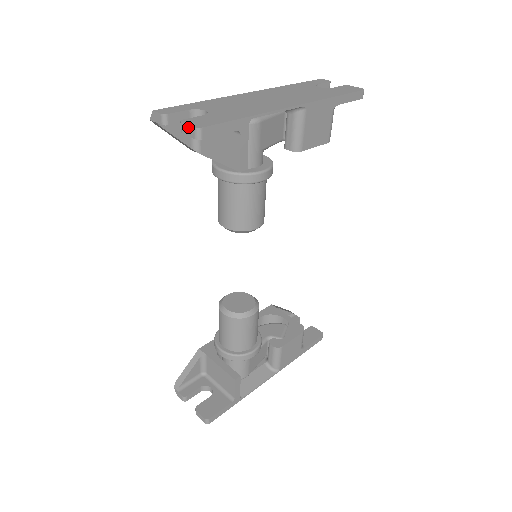
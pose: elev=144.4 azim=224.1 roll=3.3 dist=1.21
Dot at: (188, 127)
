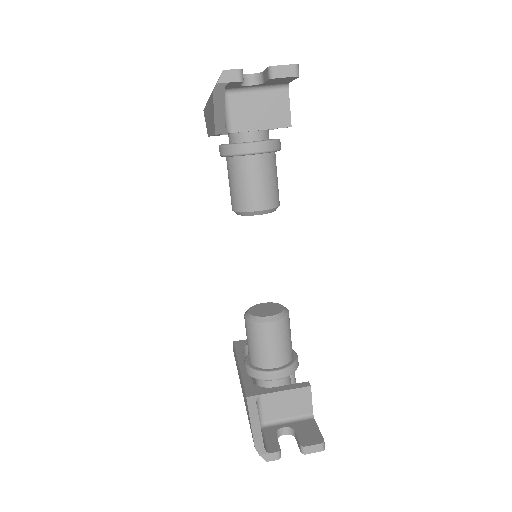
Dot at: (285, 67)
